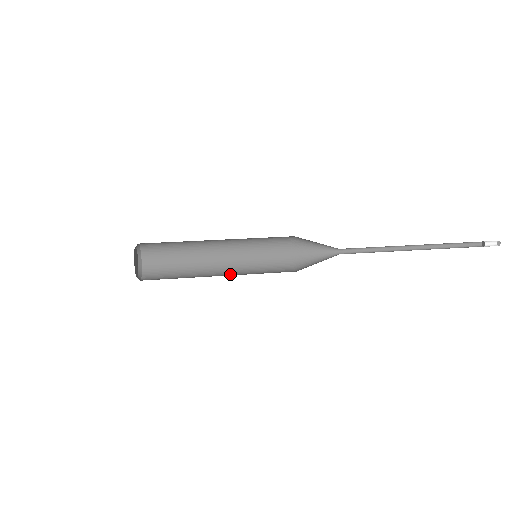
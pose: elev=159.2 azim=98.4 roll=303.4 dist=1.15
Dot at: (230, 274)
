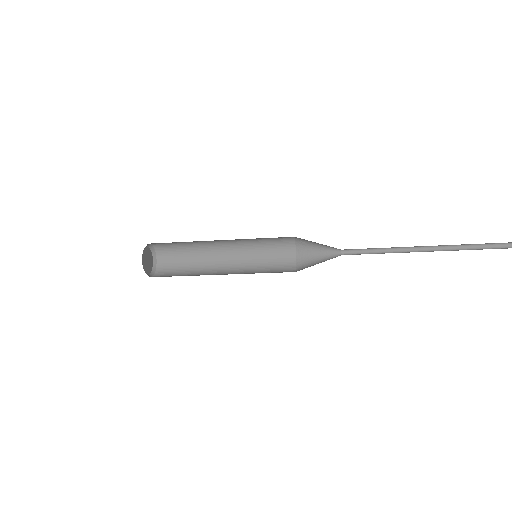
Dot at: occluded
